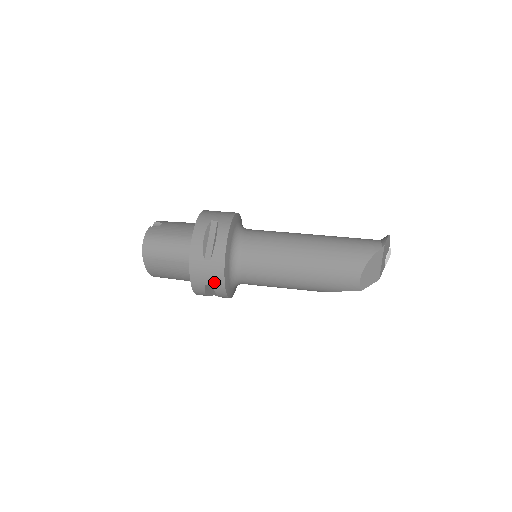
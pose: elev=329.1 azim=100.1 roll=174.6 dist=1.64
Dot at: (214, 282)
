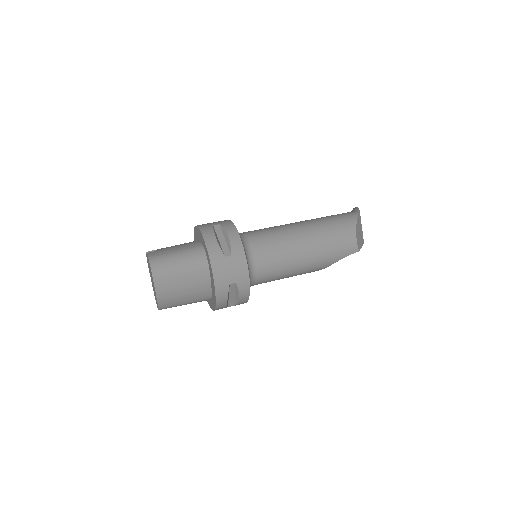
Dot at: (238, 278)
